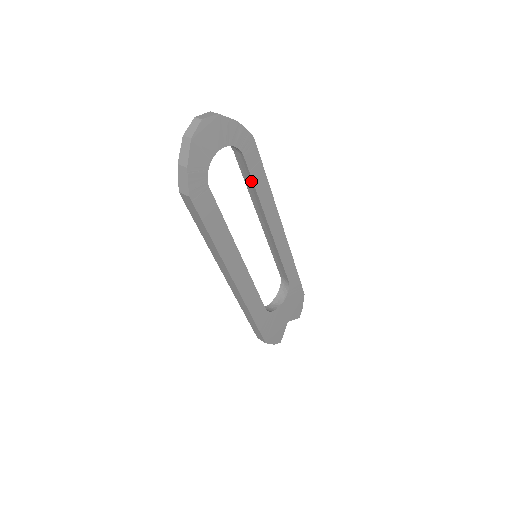
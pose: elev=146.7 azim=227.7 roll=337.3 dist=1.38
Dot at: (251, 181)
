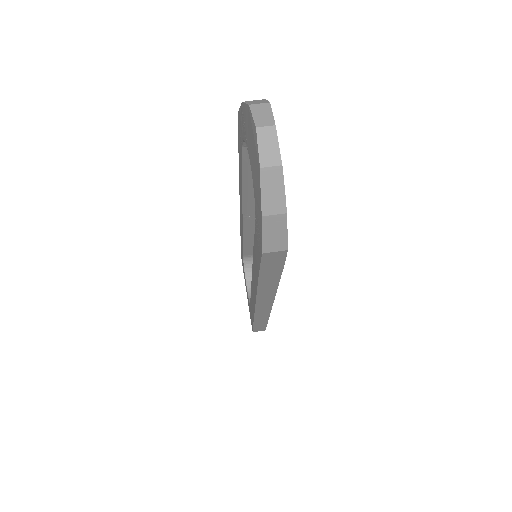
Dot at: occluded
